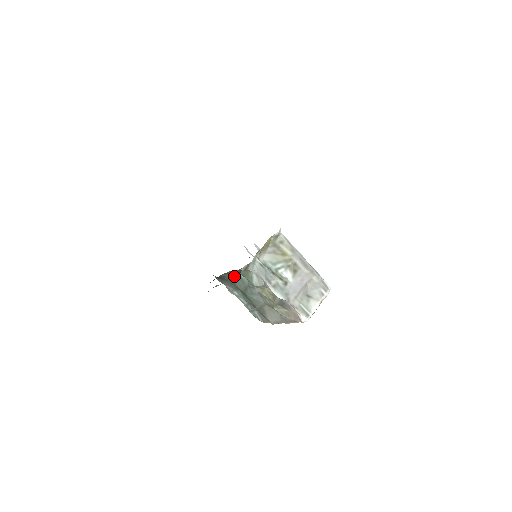
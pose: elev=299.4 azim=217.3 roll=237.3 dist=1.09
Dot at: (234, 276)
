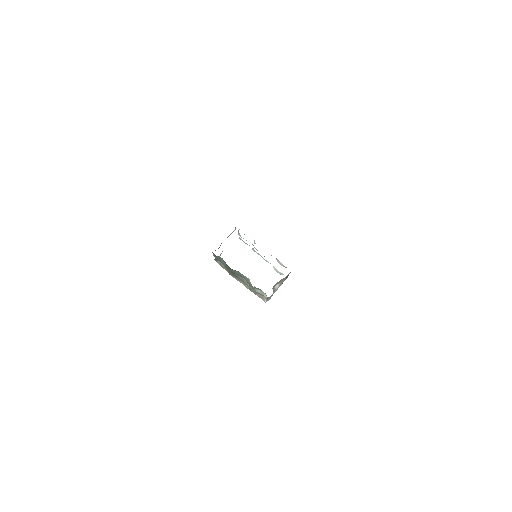
Dot at: occluded
